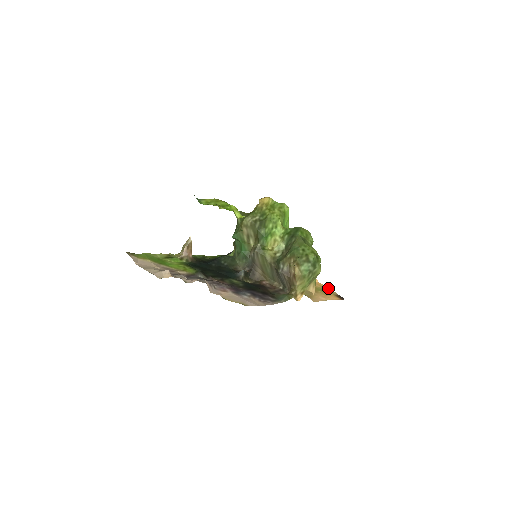
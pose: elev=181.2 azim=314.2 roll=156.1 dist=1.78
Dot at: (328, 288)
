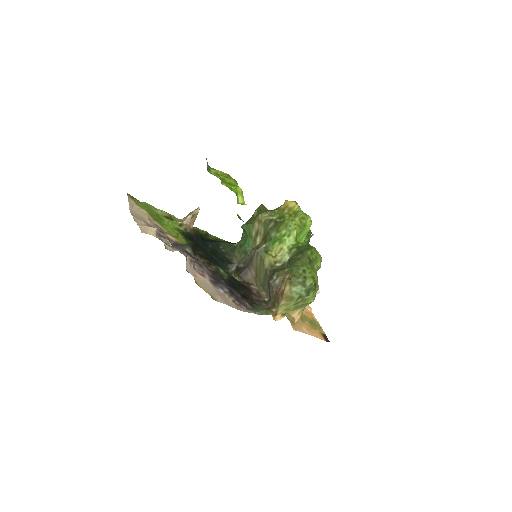
Dot at: (318, 323)
